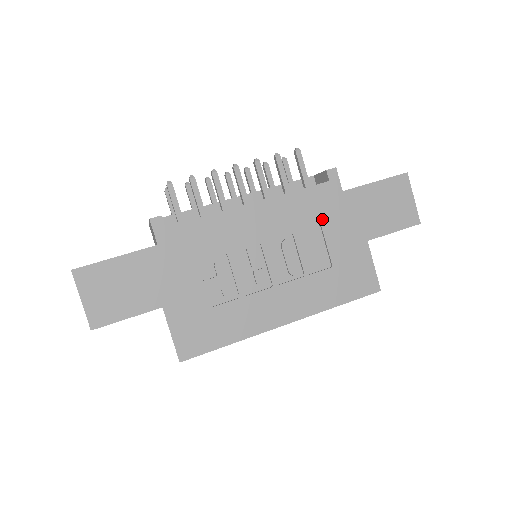
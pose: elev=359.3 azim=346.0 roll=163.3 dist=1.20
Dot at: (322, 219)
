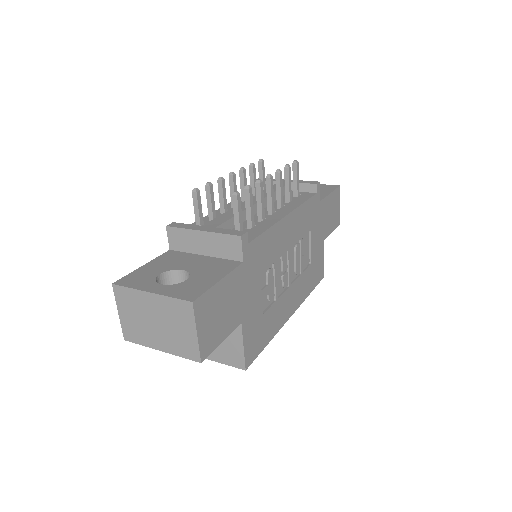
Dot at: (311, 225)
